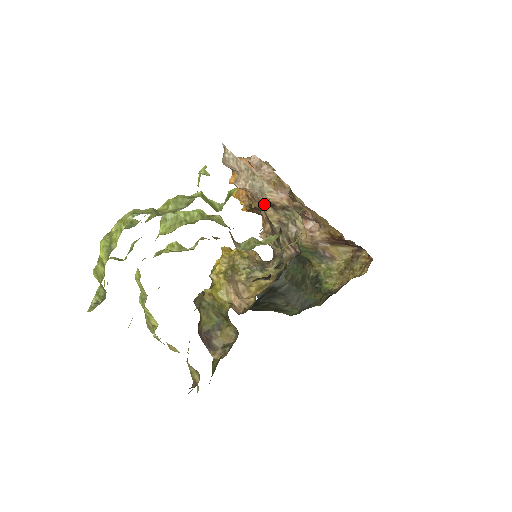
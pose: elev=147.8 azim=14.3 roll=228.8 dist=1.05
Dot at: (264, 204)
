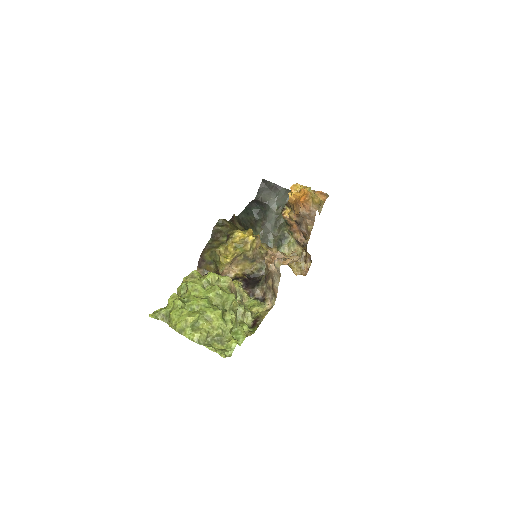
Dot at: (272, 279)
